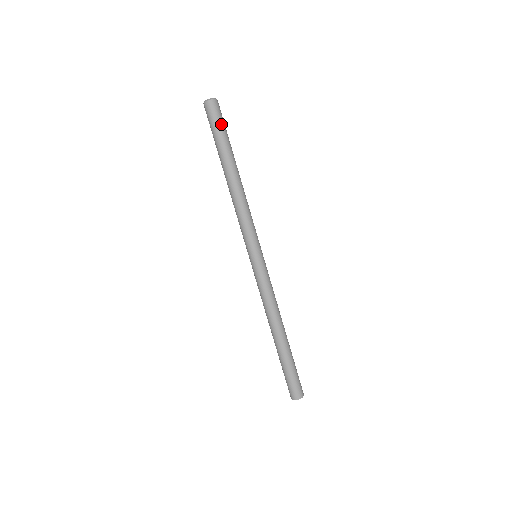
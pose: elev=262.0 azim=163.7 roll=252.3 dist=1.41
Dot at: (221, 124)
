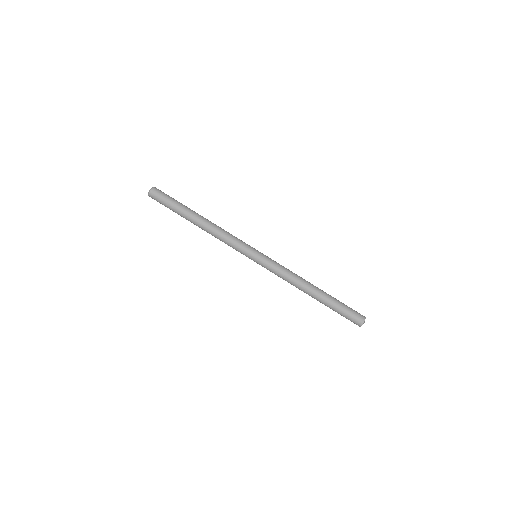
Dot at: (166, 201)
